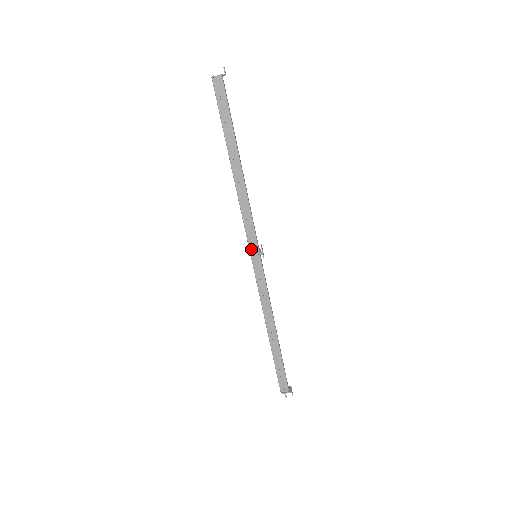
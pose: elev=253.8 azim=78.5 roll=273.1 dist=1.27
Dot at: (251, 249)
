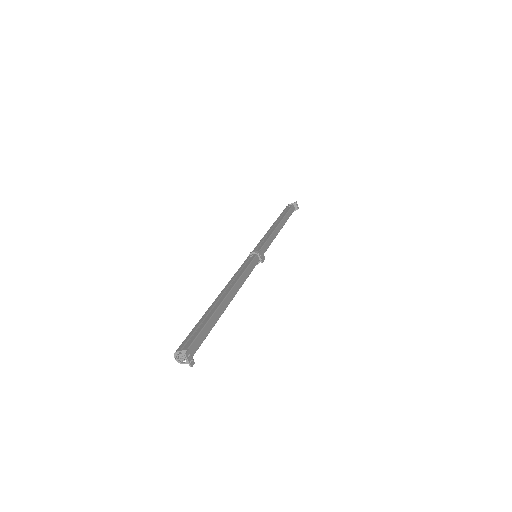
Dot at: occluded
